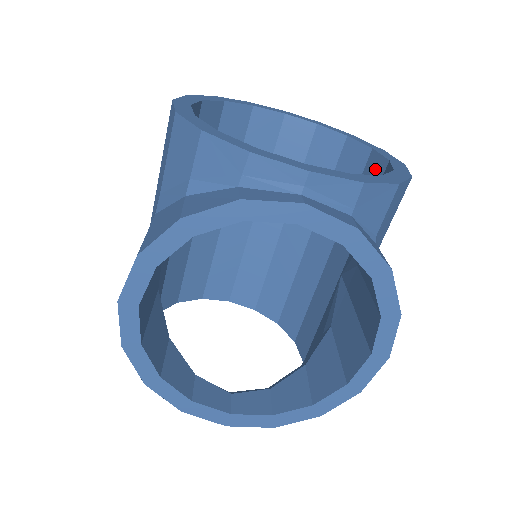
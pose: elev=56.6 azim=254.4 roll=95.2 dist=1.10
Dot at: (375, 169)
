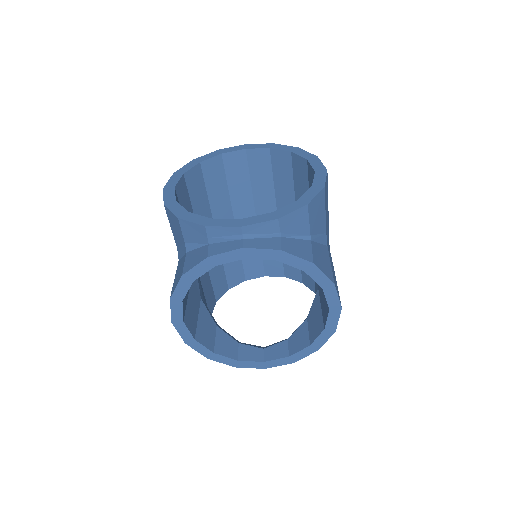
Dot at: (311, 176)
